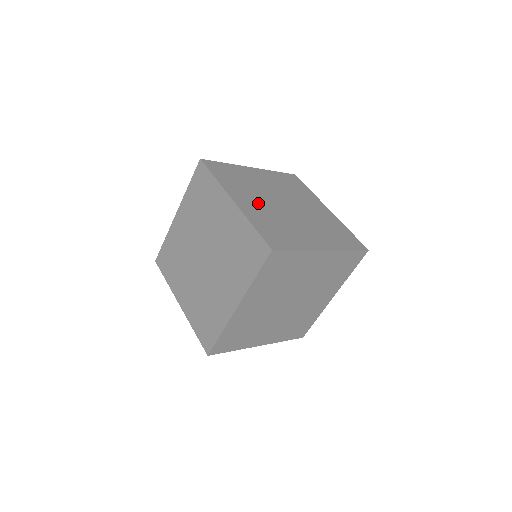
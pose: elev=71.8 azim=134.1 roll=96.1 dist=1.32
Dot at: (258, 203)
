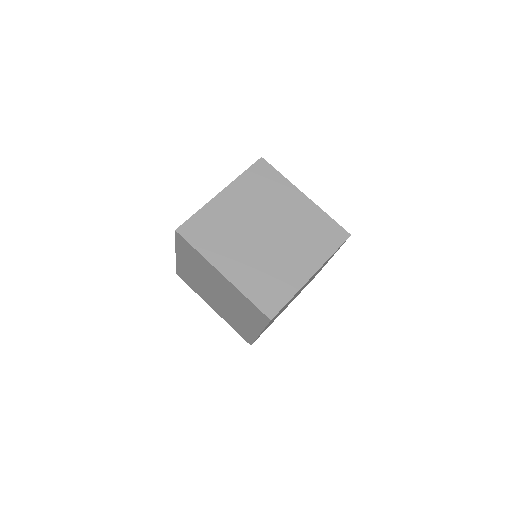
Dot at: occluded
